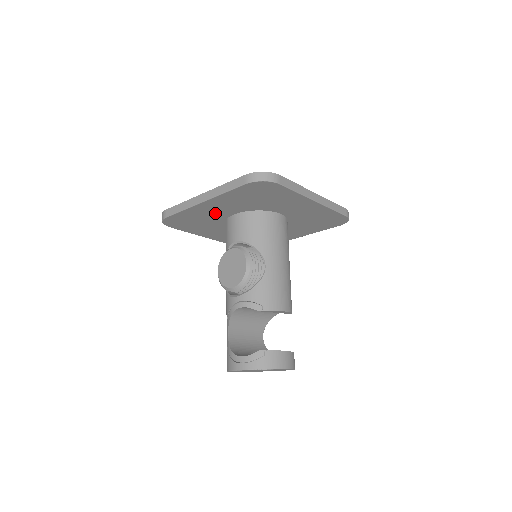
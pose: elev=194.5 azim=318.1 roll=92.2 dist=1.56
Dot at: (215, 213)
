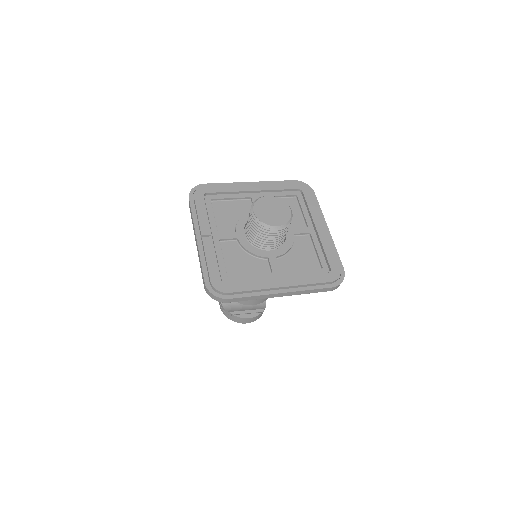
Dot at: occluded
